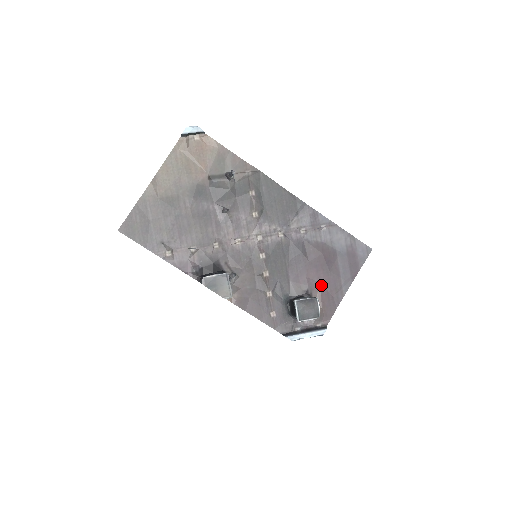
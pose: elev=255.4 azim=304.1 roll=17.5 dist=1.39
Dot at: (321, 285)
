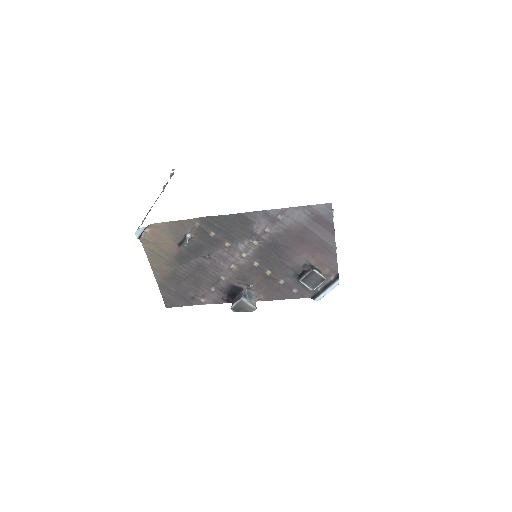
Dot at: (312, 254)
